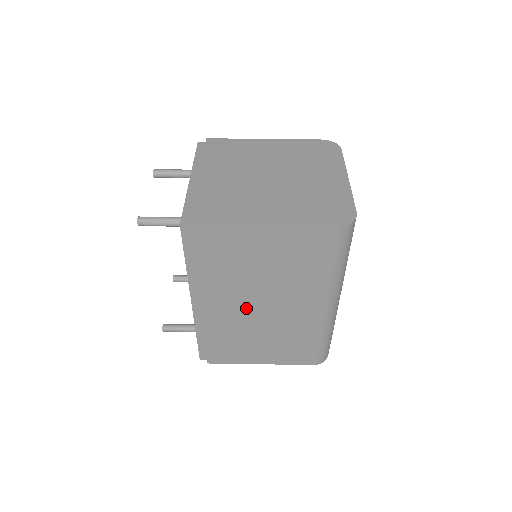
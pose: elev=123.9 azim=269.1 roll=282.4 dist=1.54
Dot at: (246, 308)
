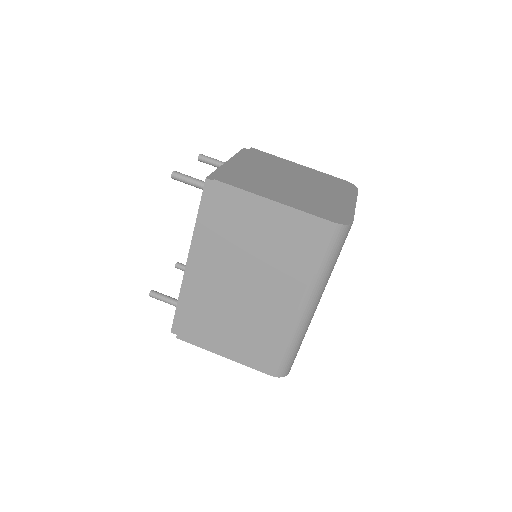
Dot at: (231, 284)
